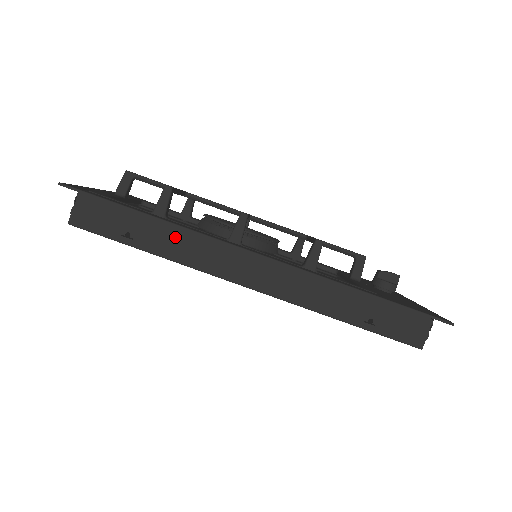
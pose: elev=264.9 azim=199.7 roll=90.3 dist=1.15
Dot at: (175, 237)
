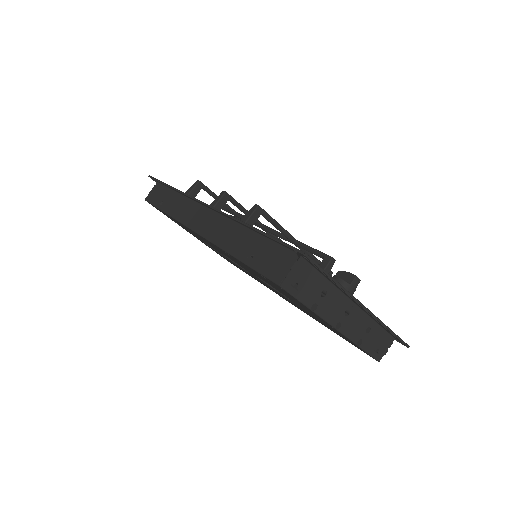
Dot at: (179, 202)
